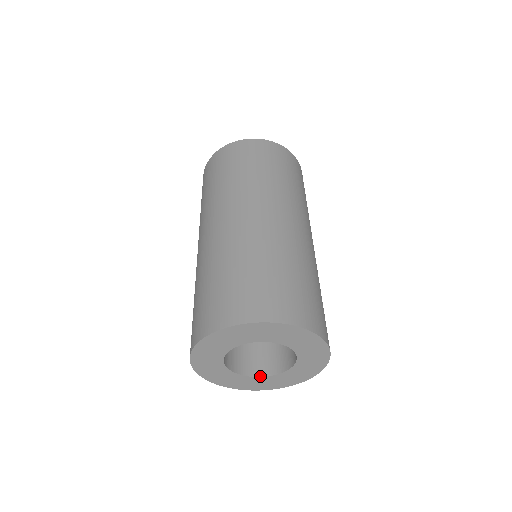
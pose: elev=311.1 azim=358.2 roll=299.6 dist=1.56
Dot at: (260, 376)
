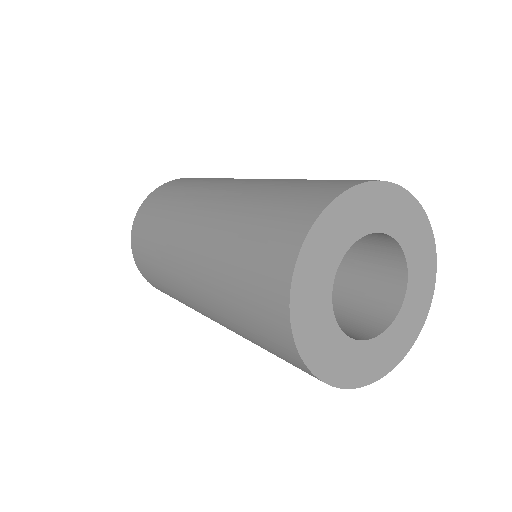
Dot at: (396, 315)
